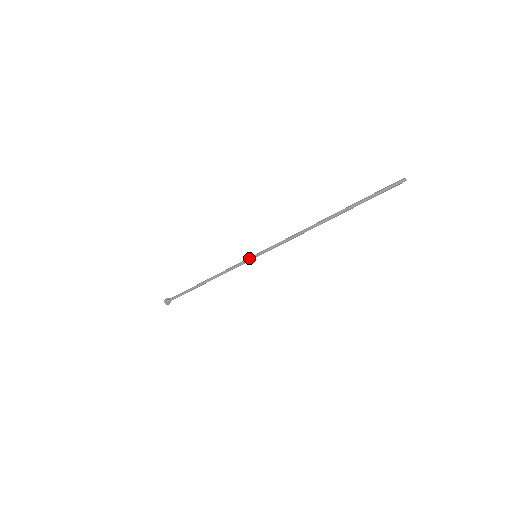
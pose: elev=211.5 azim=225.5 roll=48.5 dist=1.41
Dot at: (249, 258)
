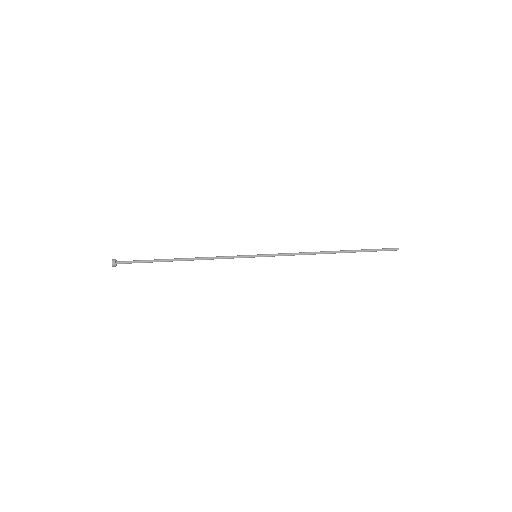
Dot at: (249, 256)
